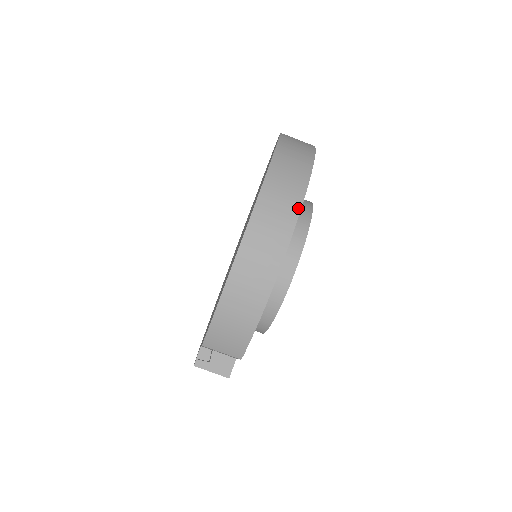
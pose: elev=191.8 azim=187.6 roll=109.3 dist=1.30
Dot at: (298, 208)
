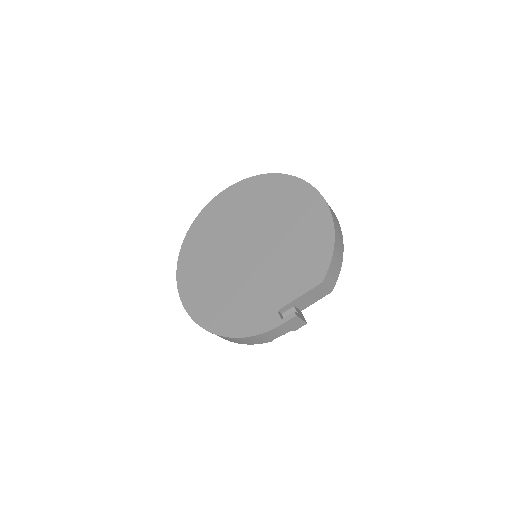
Dot at: occluded
